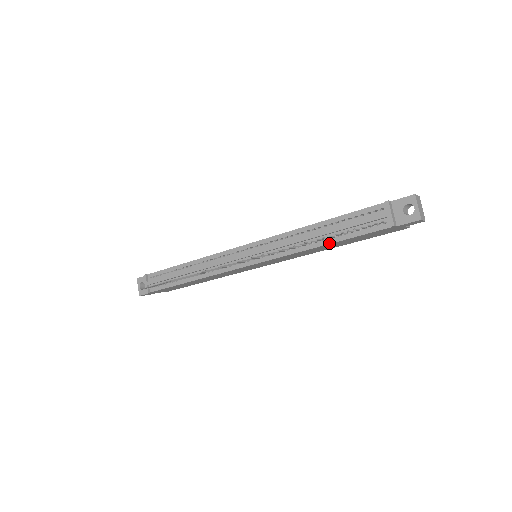
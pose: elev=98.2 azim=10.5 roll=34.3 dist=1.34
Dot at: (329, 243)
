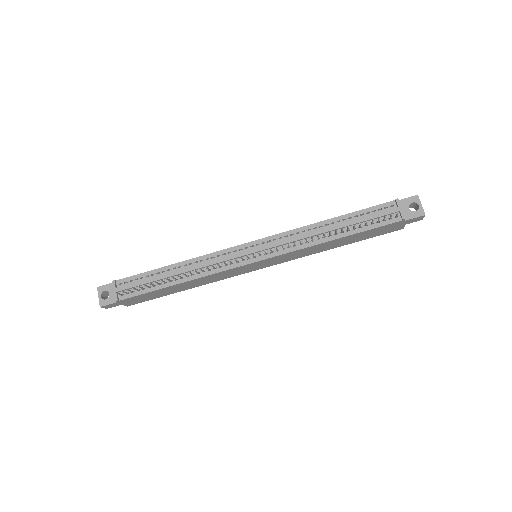
Dot at: (343, 236)
